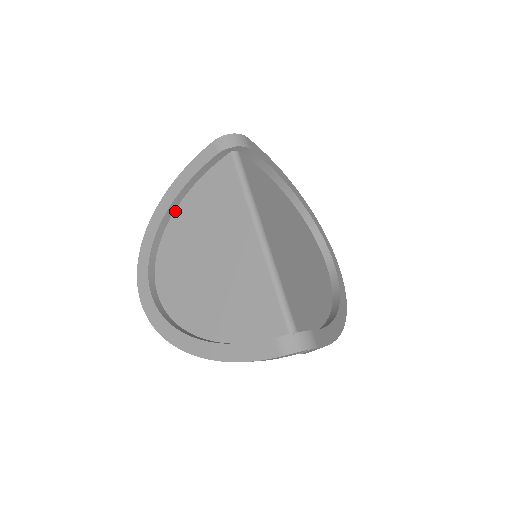
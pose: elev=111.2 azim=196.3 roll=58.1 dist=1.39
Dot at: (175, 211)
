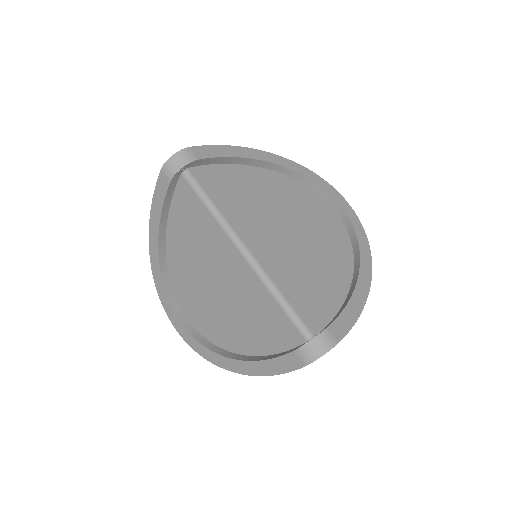
Dot at: (166, 244)
